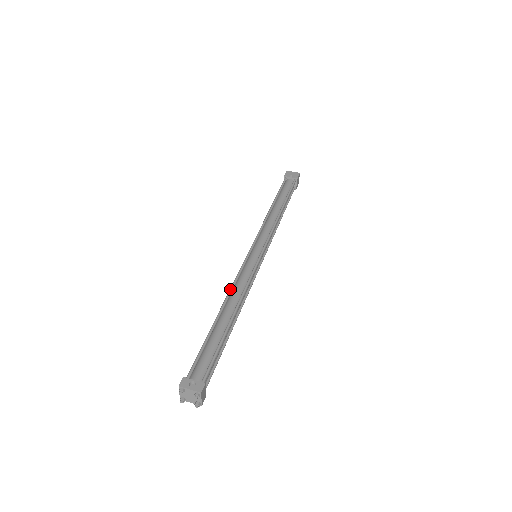
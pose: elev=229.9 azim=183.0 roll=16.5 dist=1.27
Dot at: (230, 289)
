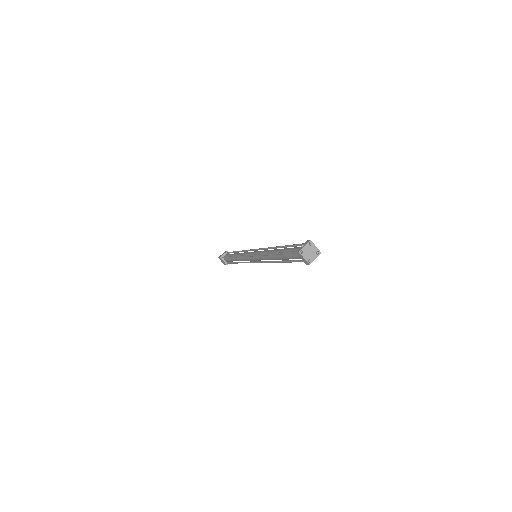
Dot at: (264, 254)
